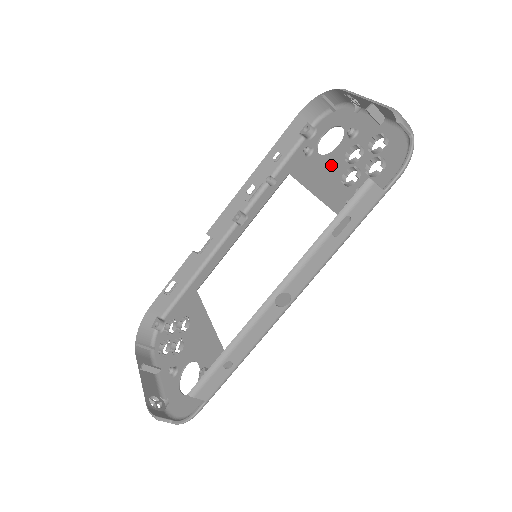
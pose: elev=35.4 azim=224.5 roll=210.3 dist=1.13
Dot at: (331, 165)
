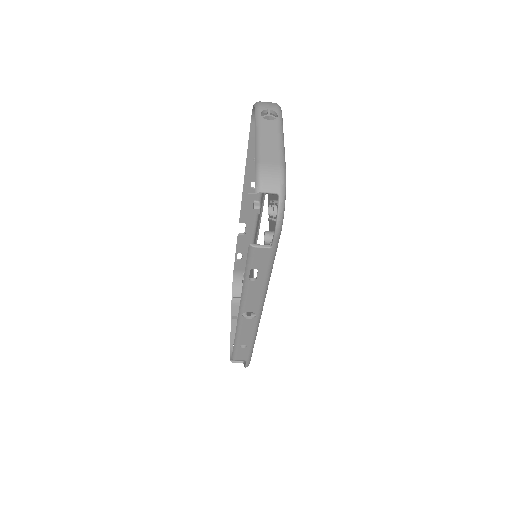
Dot at: occluded
